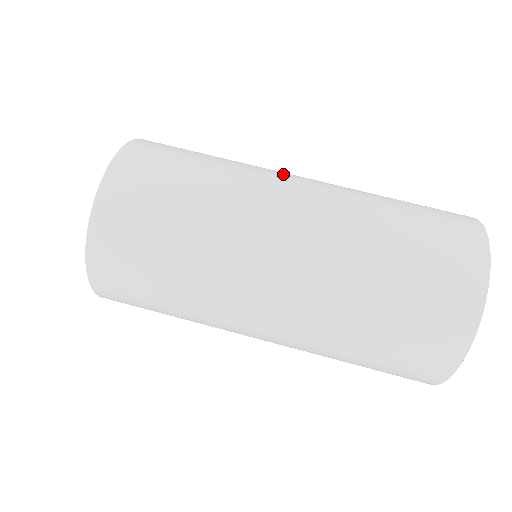
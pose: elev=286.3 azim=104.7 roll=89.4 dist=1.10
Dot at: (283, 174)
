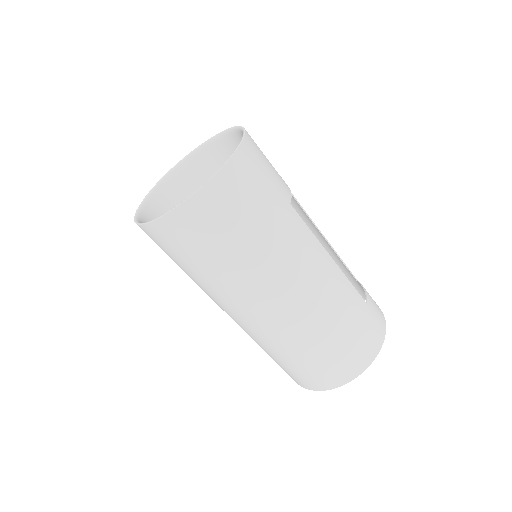
Dot at: (309, 254)
